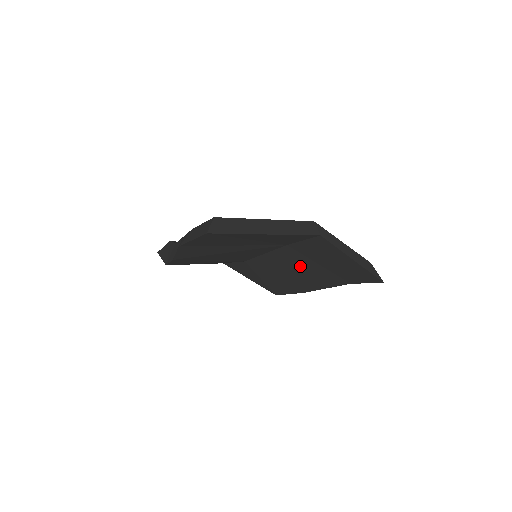
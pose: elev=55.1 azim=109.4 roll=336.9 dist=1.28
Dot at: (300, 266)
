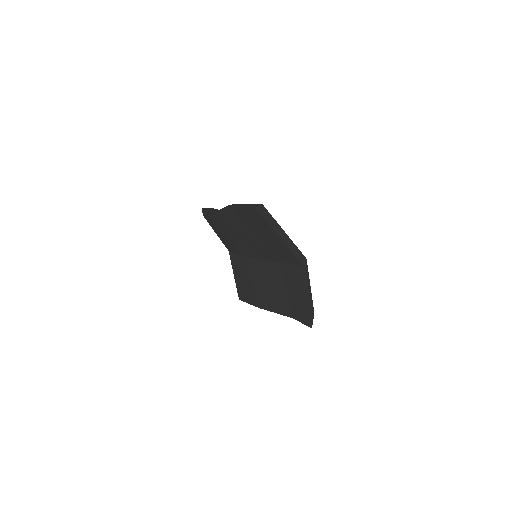
Dot at: (274, 283)
